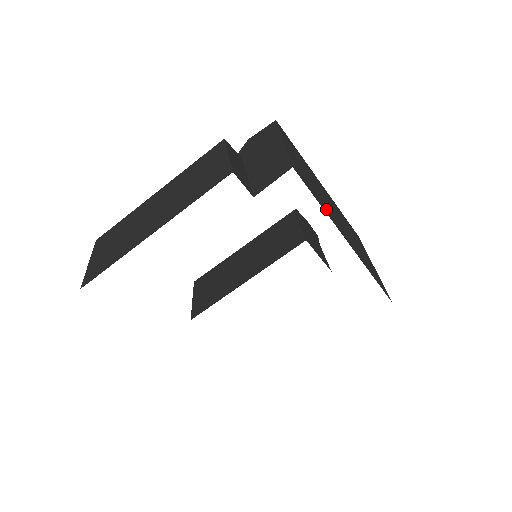
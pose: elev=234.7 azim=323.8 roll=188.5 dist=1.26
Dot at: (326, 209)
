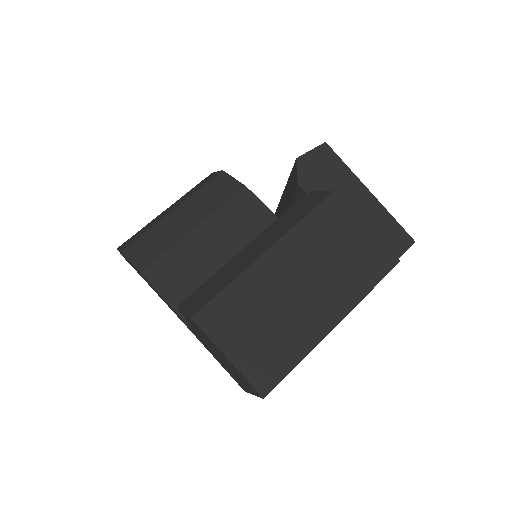
Dot at: occluded
